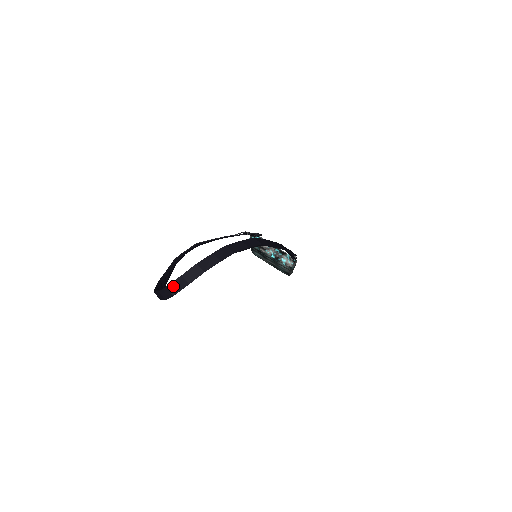
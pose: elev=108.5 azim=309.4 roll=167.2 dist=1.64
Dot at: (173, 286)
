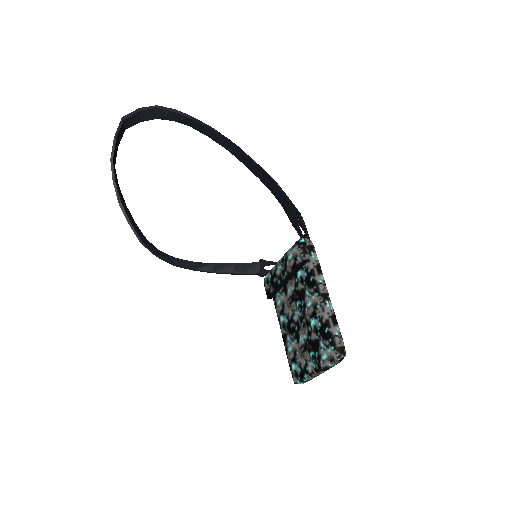
Dot at: (129, 122)
